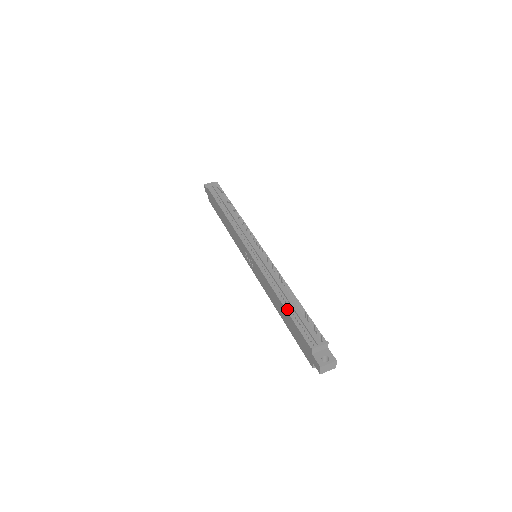
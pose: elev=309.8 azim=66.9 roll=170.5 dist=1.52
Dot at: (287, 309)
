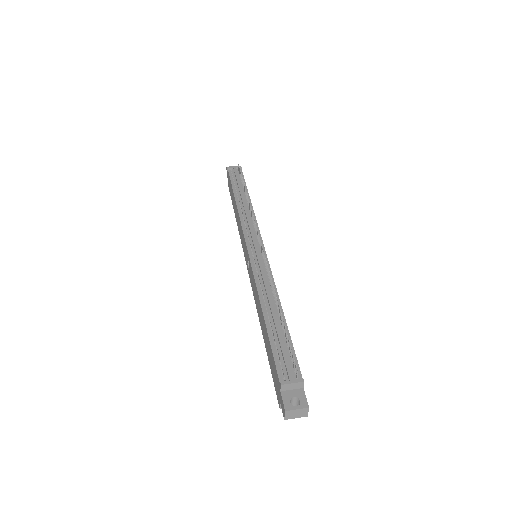
Dot at: (268, 326)
